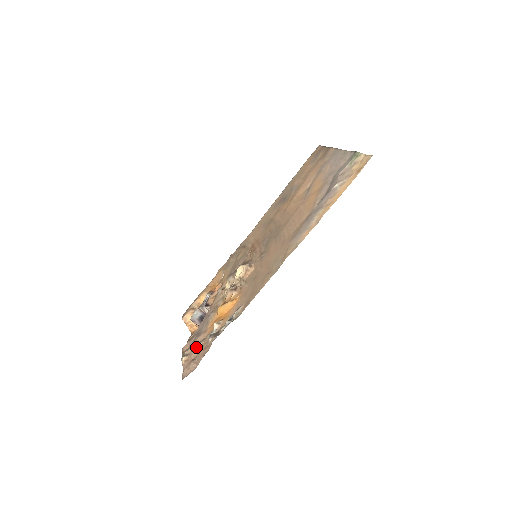
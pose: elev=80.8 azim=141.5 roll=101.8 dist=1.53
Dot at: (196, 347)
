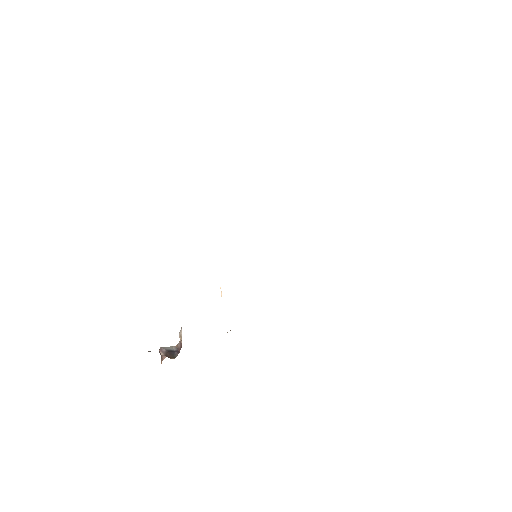
Dot at: occluded
